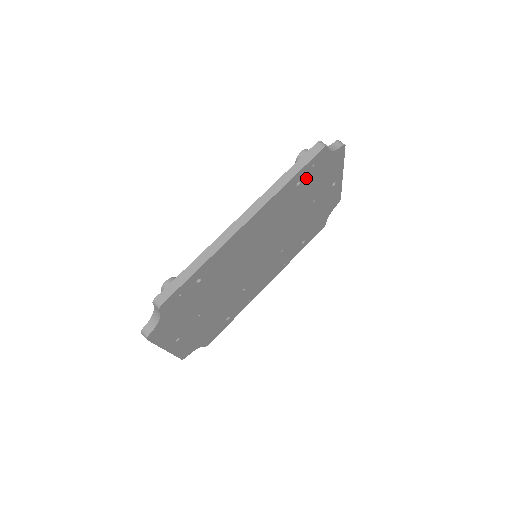
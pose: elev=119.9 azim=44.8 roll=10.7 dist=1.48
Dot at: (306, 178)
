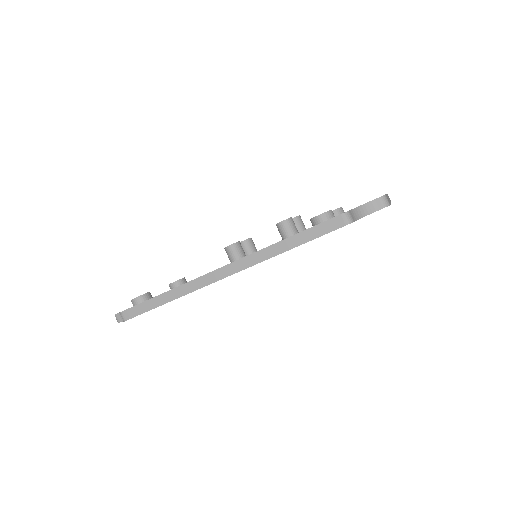
Dot at: occluded
